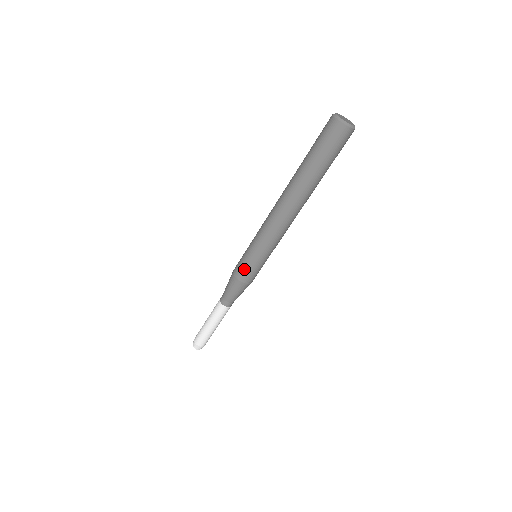
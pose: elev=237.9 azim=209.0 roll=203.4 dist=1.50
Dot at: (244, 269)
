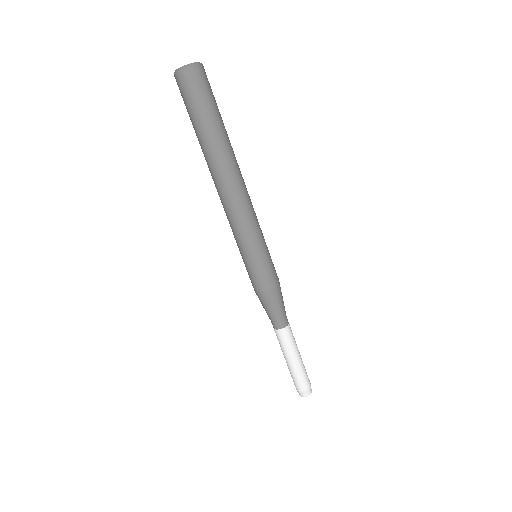
Dot at: (252, 277)
